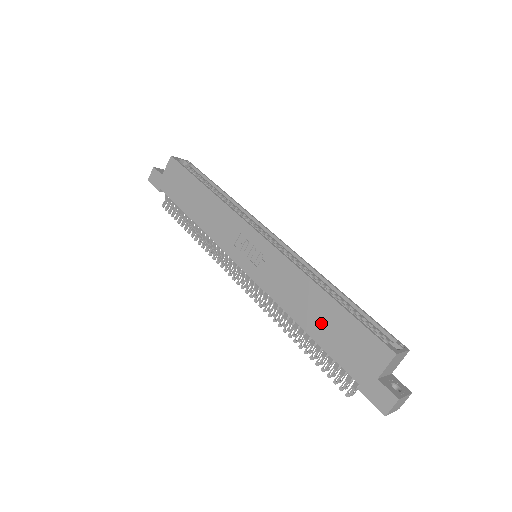
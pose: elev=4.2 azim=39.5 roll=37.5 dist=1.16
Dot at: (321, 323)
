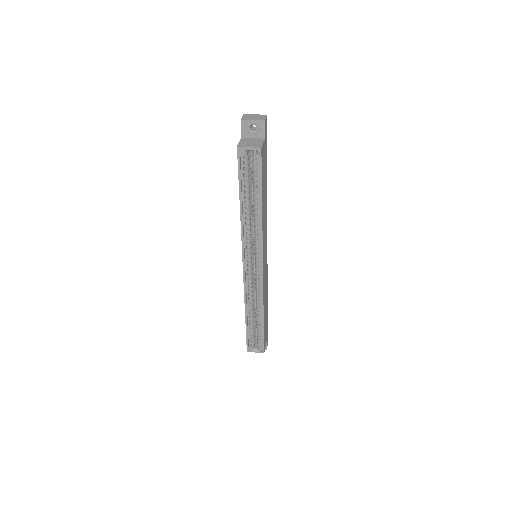
Dot at: occluded
